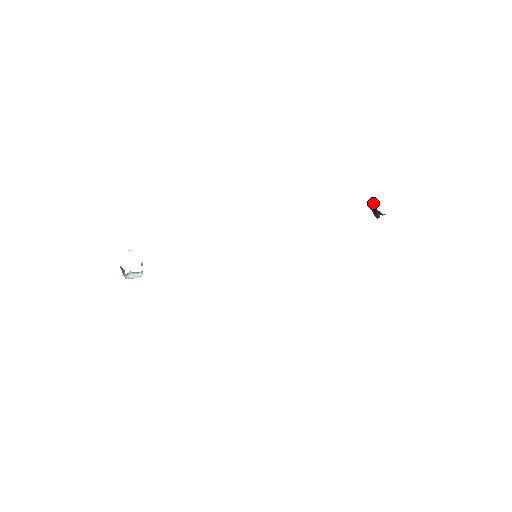
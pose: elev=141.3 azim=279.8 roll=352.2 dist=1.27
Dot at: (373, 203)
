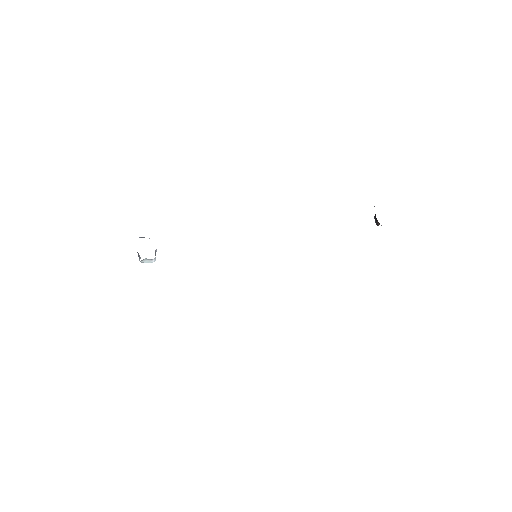
Dot at: occluded
